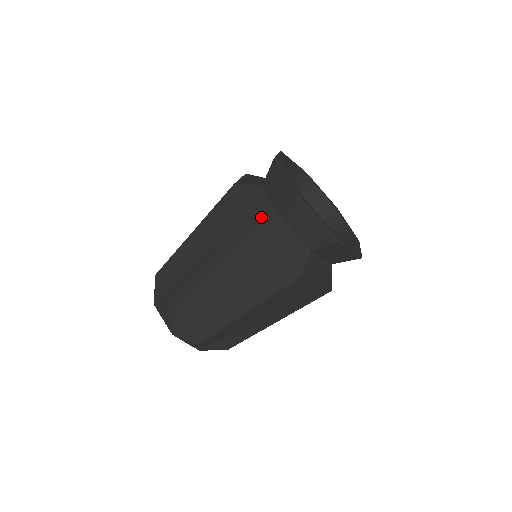
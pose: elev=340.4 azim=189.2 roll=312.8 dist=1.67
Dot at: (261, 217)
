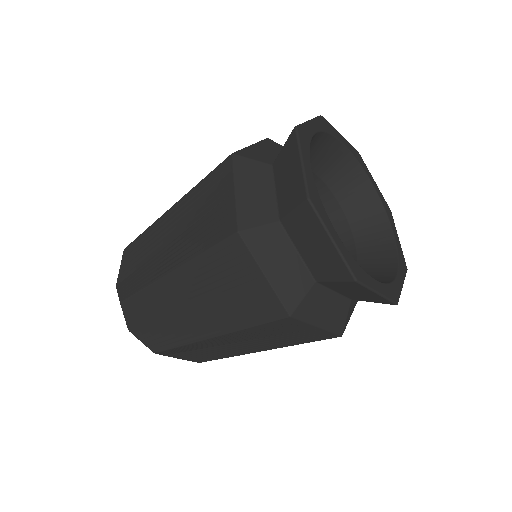
Dot at: (251, 215)
